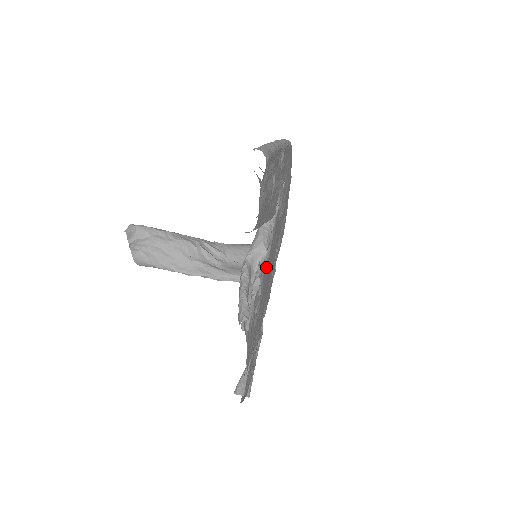
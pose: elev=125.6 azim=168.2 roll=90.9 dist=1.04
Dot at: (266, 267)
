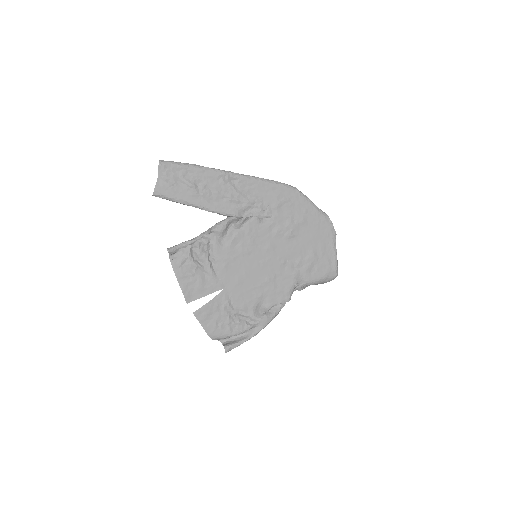
Dot at: (227, 248)
